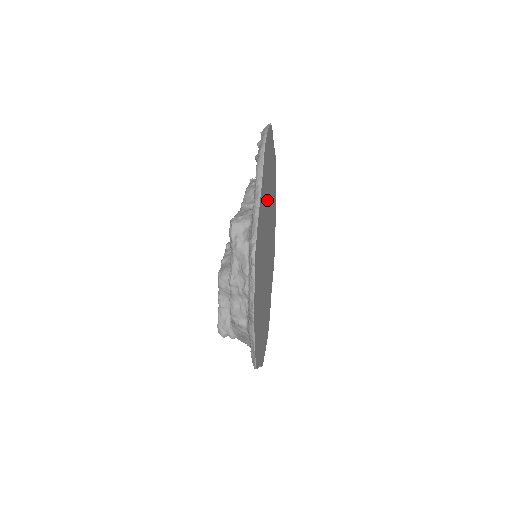
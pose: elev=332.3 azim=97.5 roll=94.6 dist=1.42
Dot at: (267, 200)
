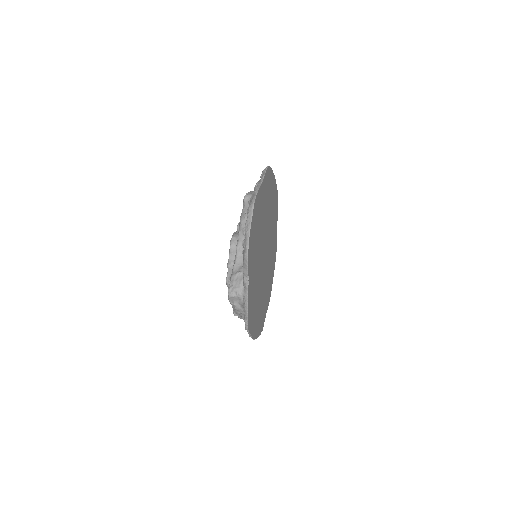
Dot at: (259, 246)
